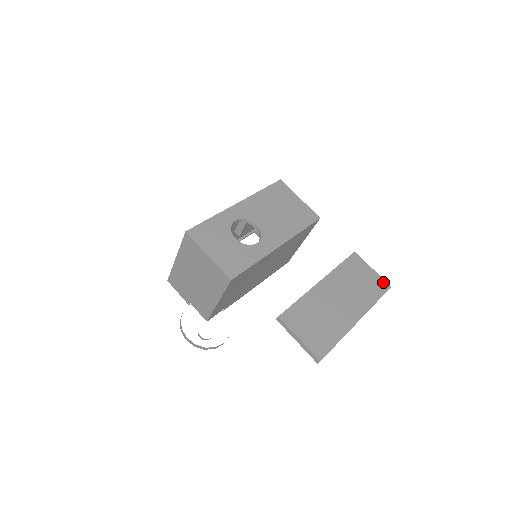
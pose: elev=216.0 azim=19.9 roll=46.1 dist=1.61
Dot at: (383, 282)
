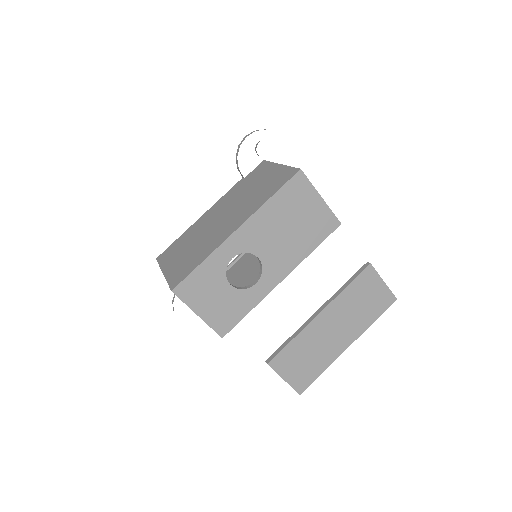
Dot at: (390, 296)
